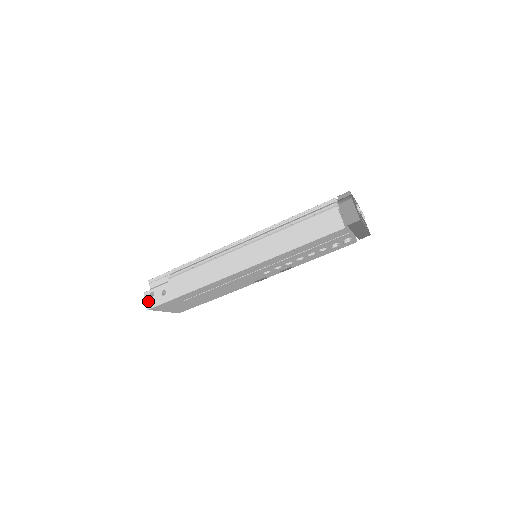
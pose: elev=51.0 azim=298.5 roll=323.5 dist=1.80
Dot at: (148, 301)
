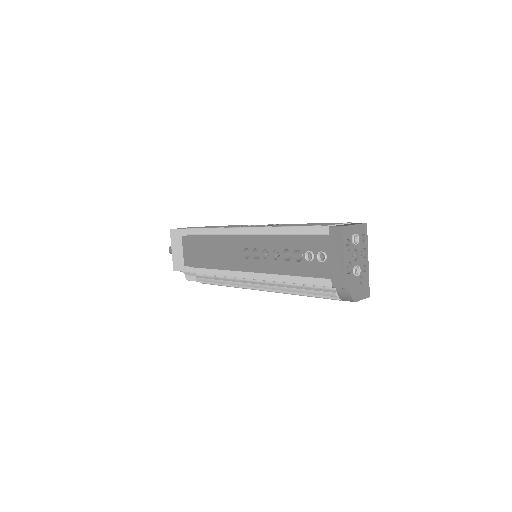
Dot at: occluded
